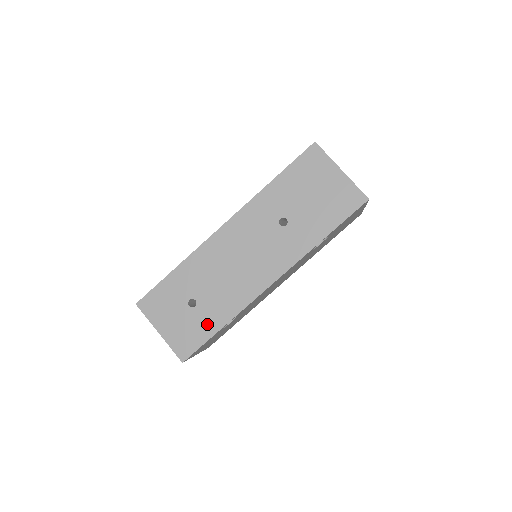
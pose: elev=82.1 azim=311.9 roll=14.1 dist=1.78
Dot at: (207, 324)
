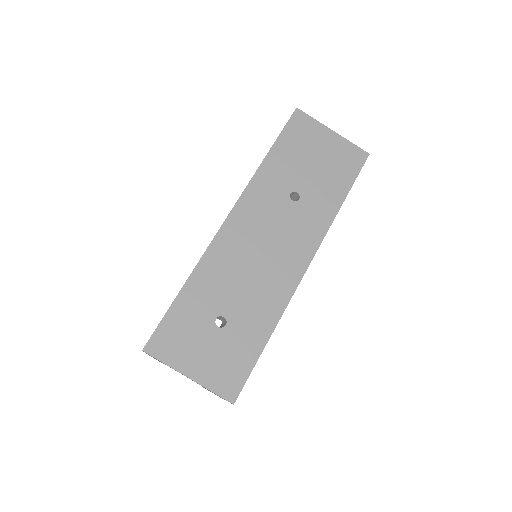
Dot at: (249, 342)
